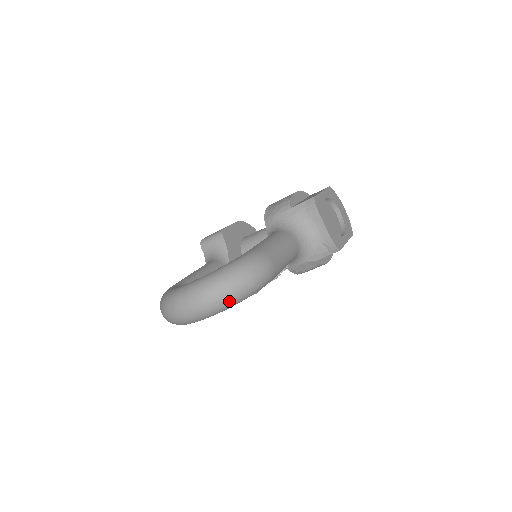
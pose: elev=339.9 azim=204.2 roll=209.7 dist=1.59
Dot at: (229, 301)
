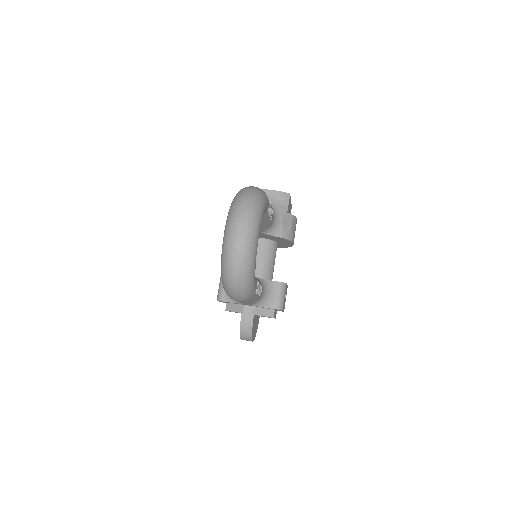
Dot at: (255, 203)
